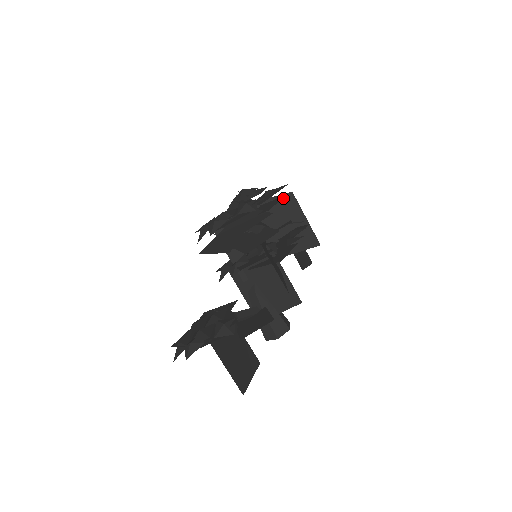
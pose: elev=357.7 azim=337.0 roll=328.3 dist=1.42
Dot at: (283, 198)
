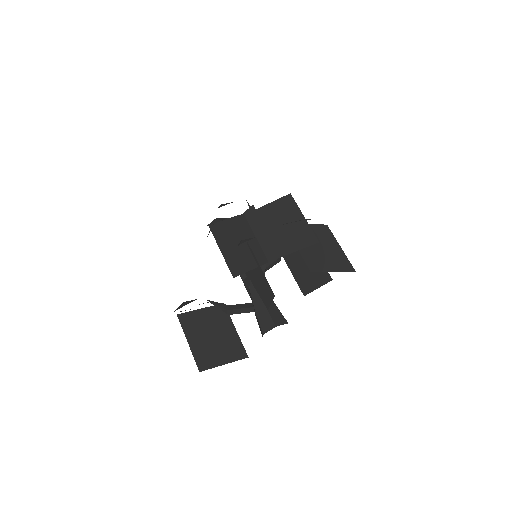
Dot at: (282, 201)
